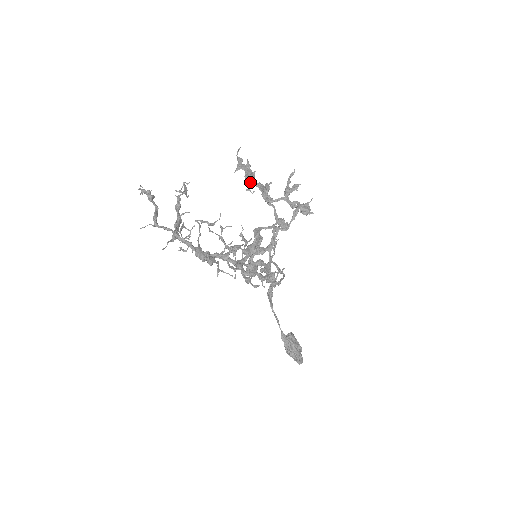
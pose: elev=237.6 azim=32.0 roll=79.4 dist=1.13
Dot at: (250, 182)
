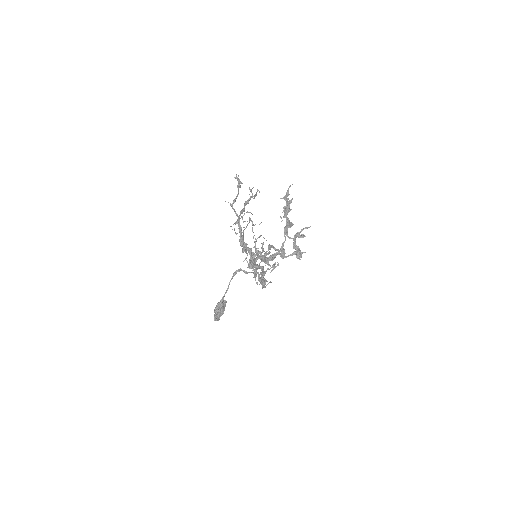
Dot at: (285, 213)
